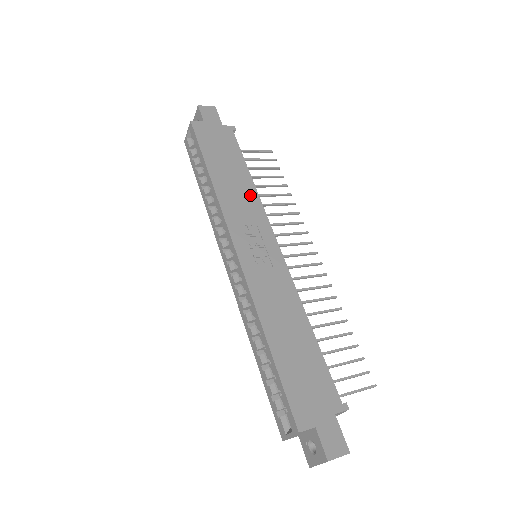
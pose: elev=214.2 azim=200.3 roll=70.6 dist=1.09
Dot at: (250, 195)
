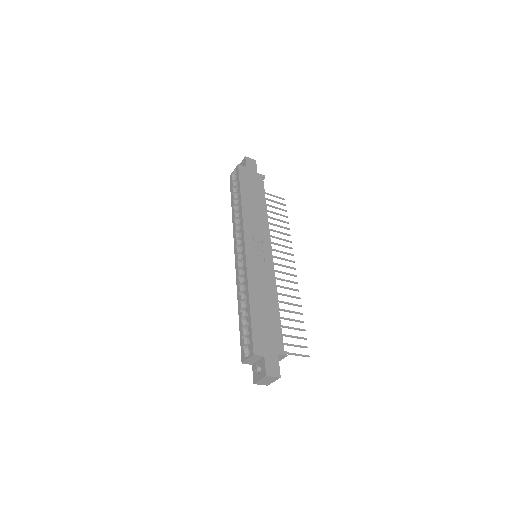
Dot at: (263, 219)
